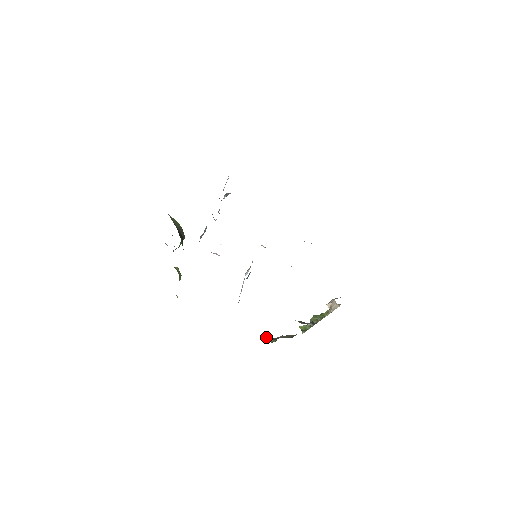
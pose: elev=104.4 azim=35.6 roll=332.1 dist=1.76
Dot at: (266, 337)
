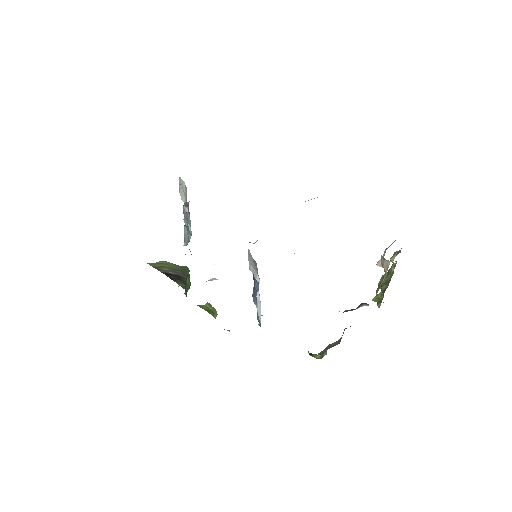
Dot at: (311, 355)
